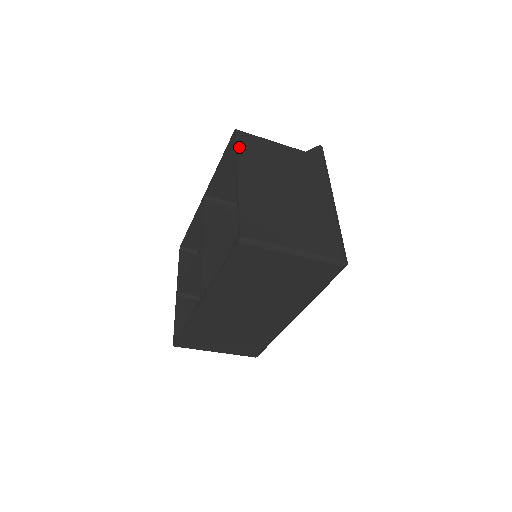
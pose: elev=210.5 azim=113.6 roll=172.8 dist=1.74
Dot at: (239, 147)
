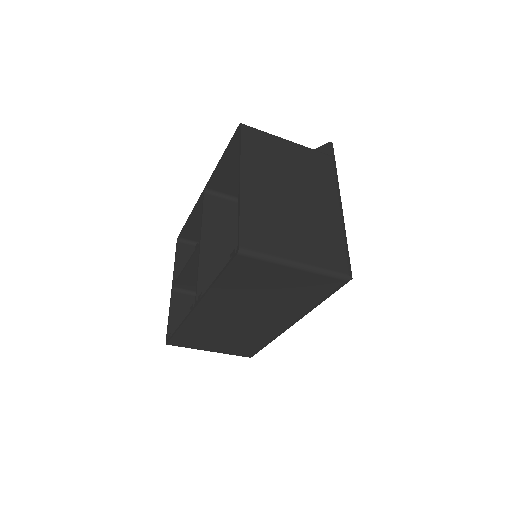
Dot at: (243, 144)
